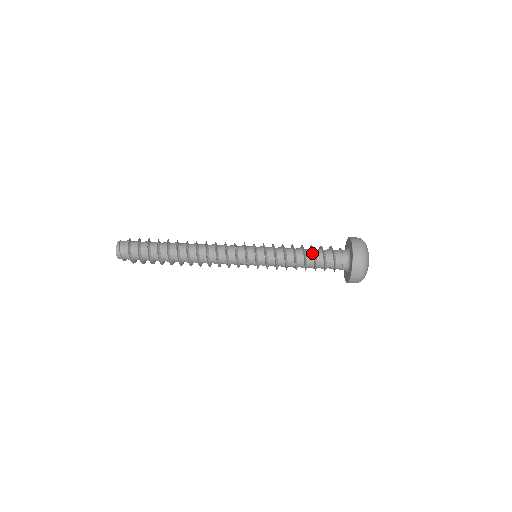
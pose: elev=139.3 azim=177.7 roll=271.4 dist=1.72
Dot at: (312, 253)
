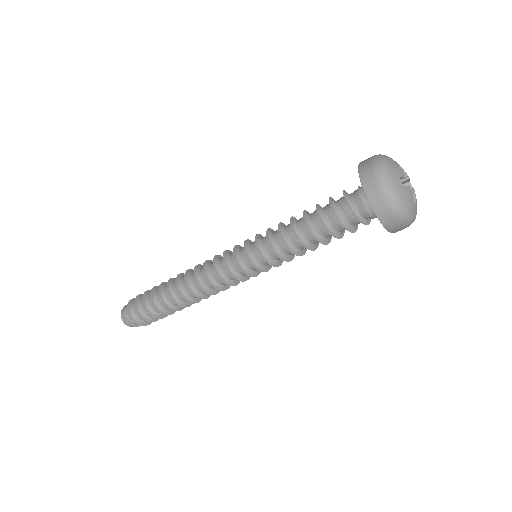
Dot at: occluded
